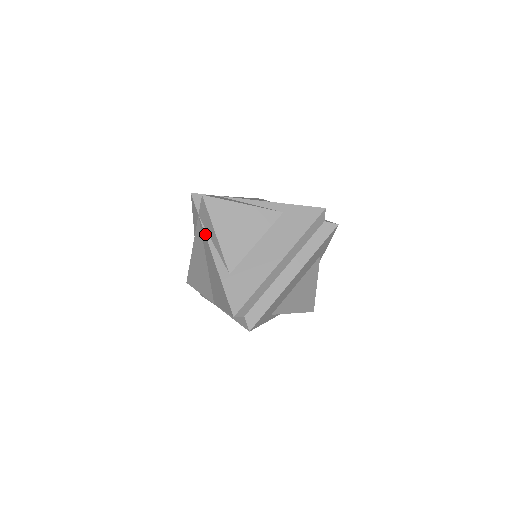
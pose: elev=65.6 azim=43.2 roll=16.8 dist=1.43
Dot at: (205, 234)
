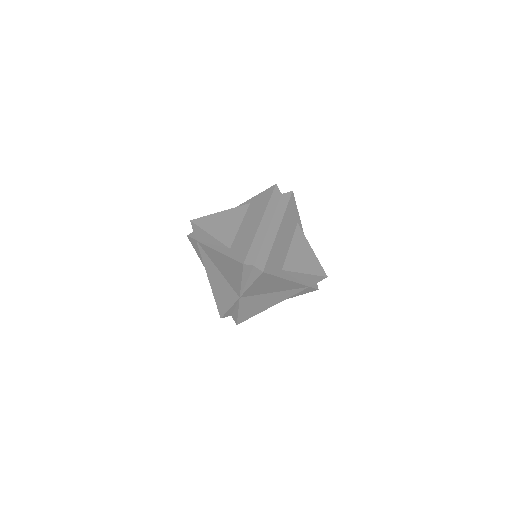
Dot at: (204, 244)
